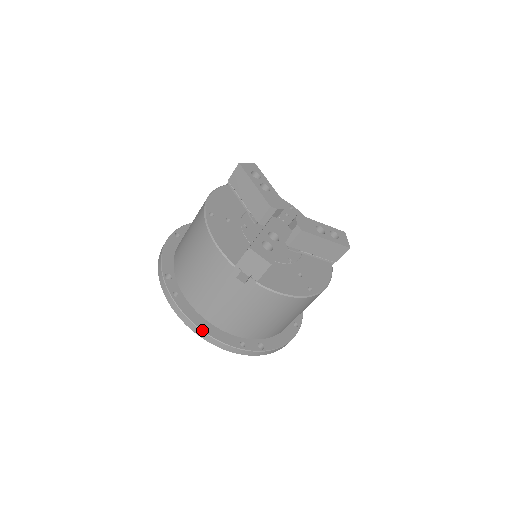
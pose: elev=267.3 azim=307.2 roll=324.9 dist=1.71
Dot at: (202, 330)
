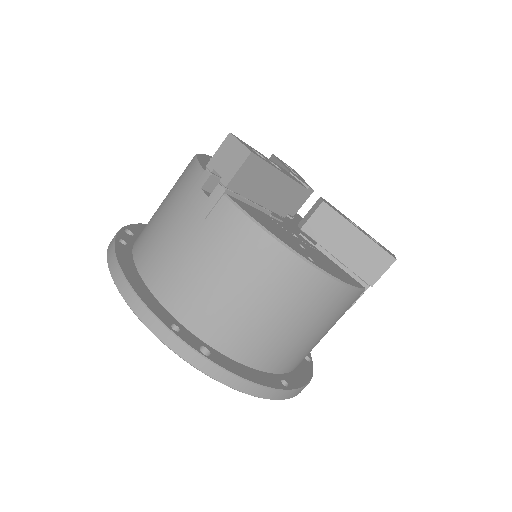
Dot at: (125, 277)
